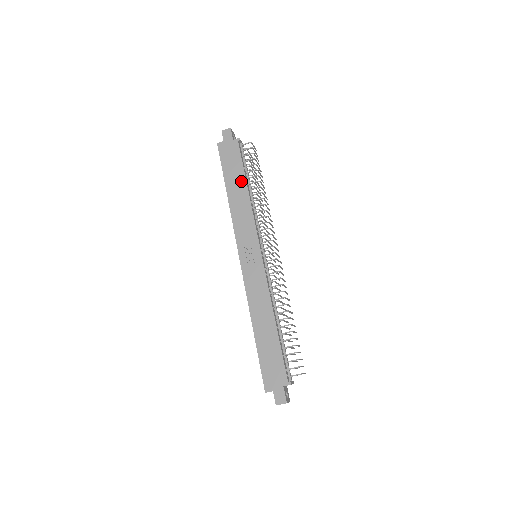
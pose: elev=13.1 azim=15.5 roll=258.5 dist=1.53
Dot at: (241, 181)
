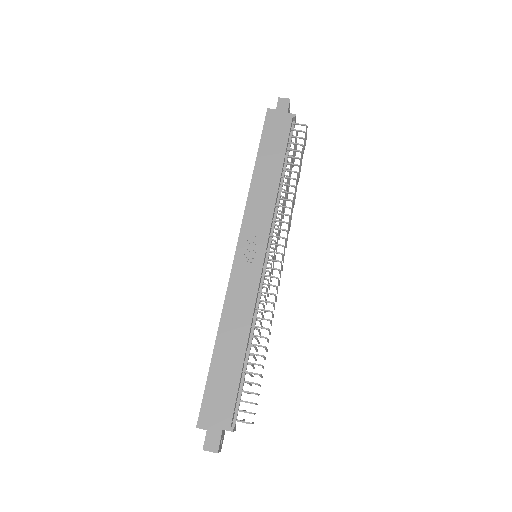
Dot at: (277, 162)
